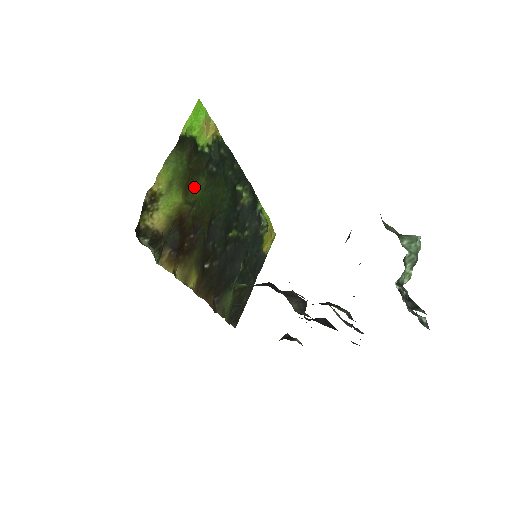
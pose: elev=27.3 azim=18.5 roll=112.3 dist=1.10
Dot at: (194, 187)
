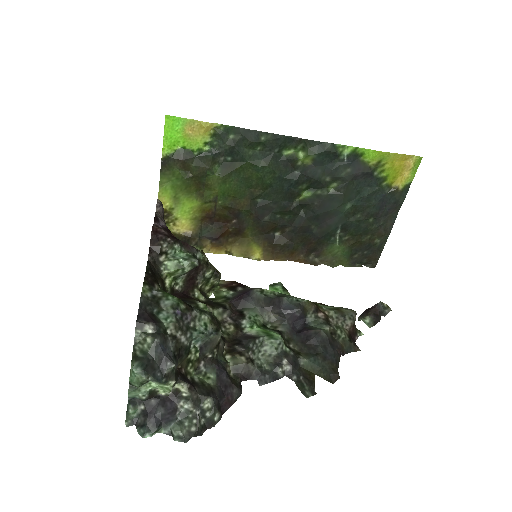
Dot at: (208, 187)
